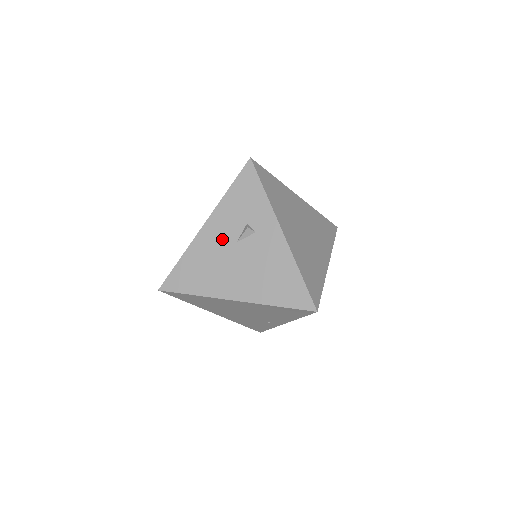
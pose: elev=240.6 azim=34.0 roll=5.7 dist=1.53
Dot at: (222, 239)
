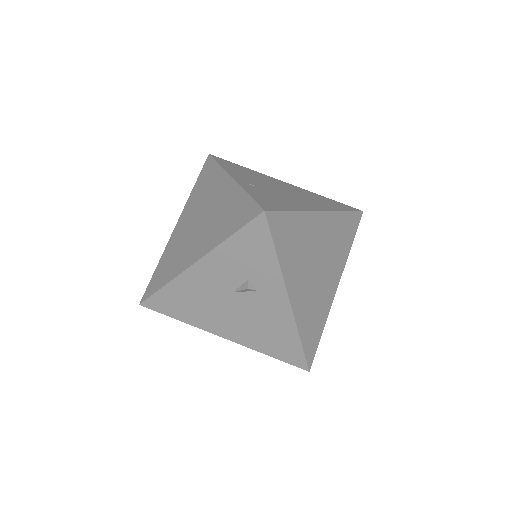
Dot at: (216, 284)
